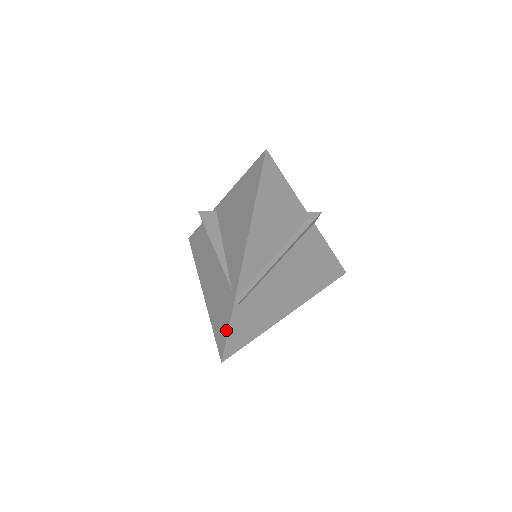
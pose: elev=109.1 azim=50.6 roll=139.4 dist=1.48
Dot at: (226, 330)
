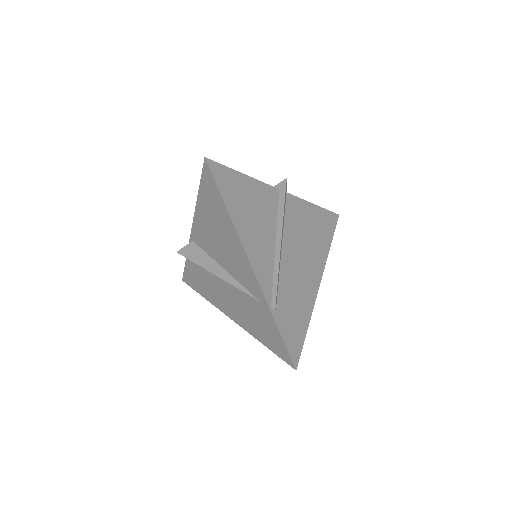
Dot at: (280, 340)
